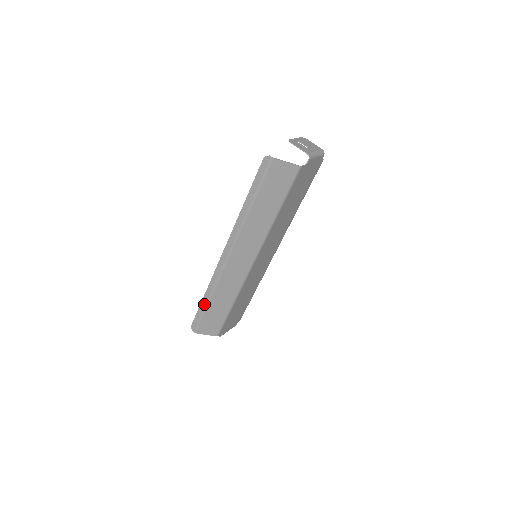
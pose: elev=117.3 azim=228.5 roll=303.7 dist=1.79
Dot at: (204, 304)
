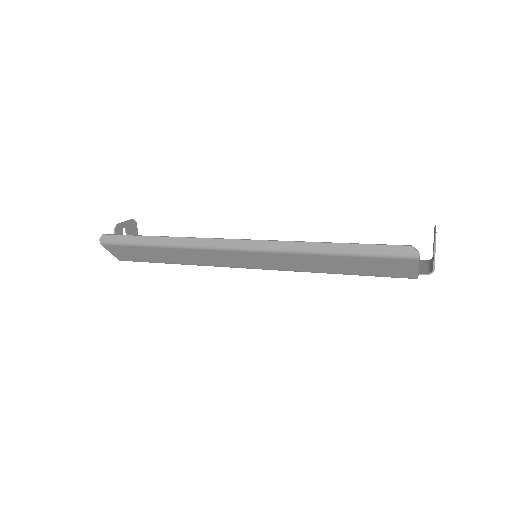
Dot at: (149, 242)
